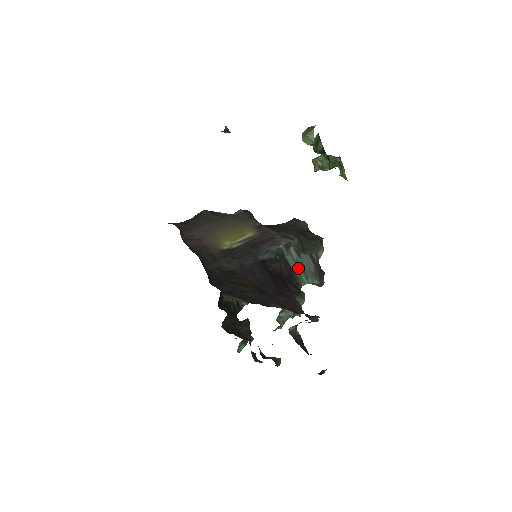
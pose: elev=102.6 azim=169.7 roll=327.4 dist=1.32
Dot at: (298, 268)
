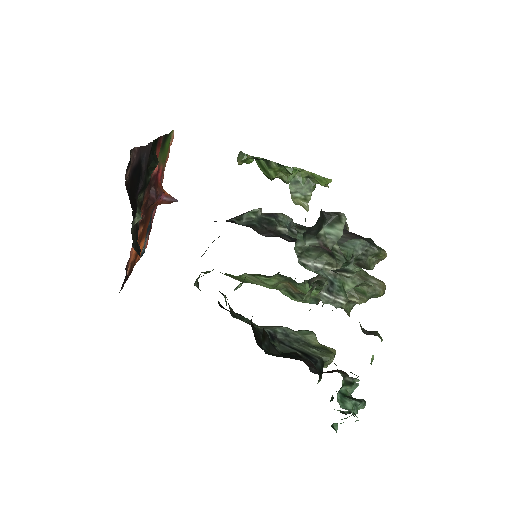
Dot at: occluded
